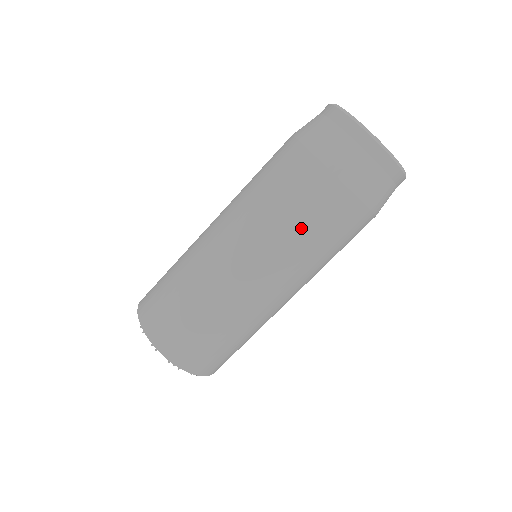
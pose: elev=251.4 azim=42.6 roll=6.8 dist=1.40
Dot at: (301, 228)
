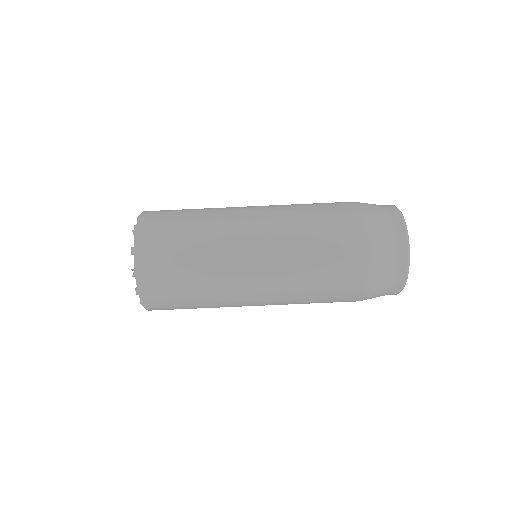
Dot at: (314, 299)
